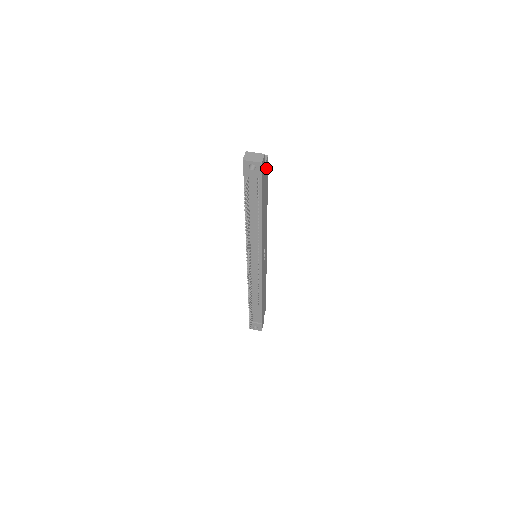
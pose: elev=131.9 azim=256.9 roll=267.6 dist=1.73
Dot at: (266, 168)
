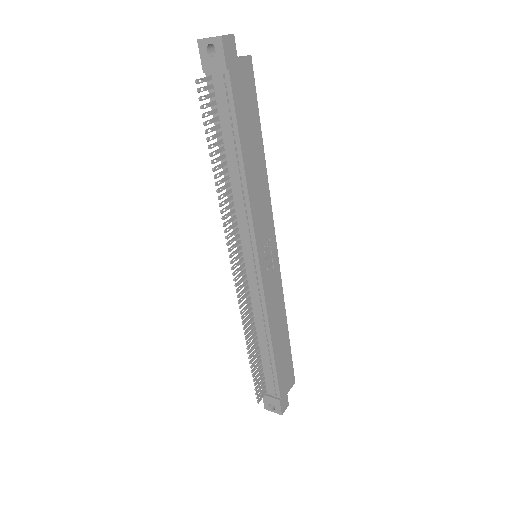
Dot at: (247, 74)
